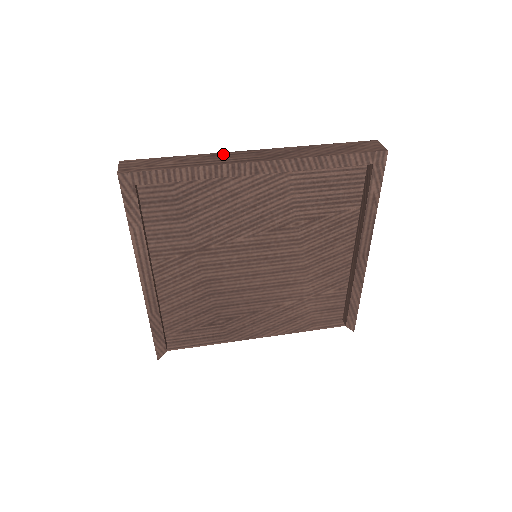
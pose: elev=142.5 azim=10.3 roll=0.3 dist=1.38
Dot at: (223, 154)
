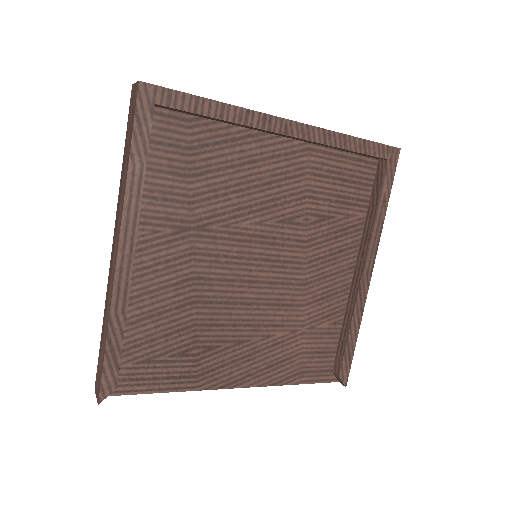
Dot at: occluded
